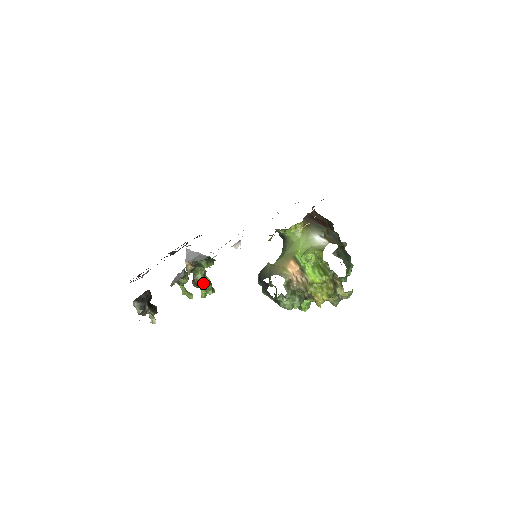
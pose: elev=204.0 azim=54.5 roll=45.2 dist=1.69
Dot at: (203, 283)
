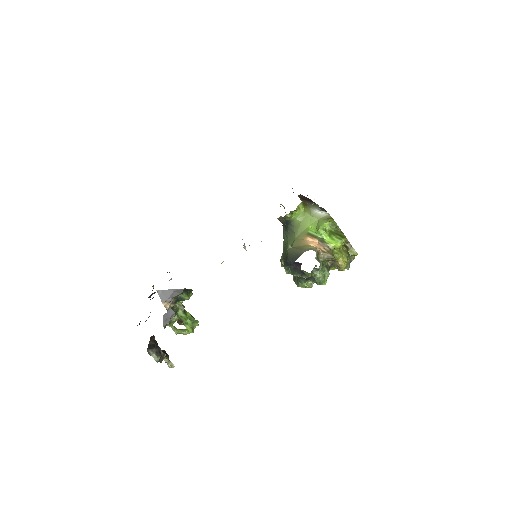
Dot at: (186, 318)
